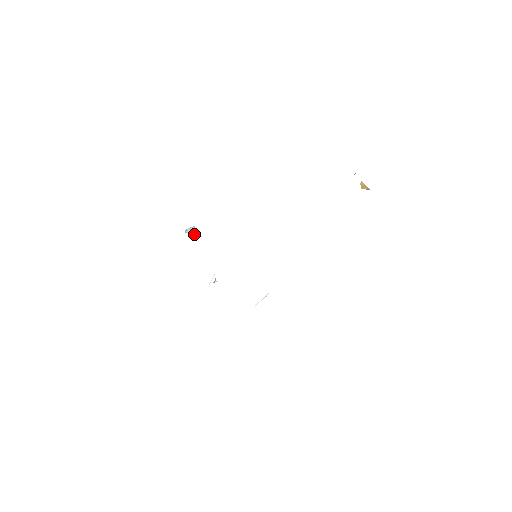
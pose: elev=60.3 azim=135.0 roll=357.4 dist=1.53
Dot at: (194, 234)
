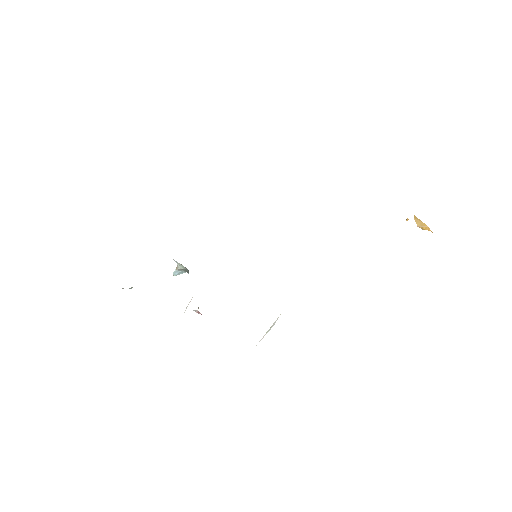
Dot at: (182, 266)
